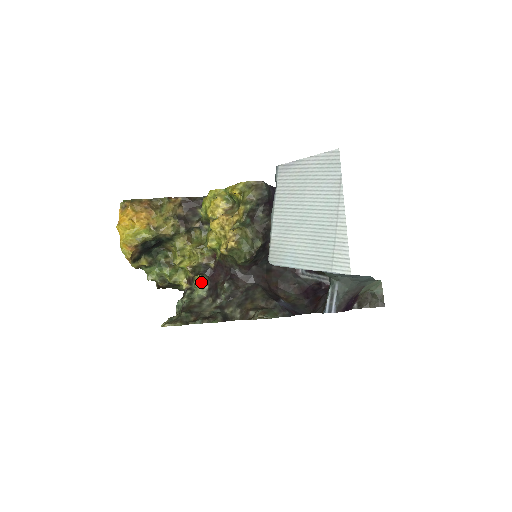
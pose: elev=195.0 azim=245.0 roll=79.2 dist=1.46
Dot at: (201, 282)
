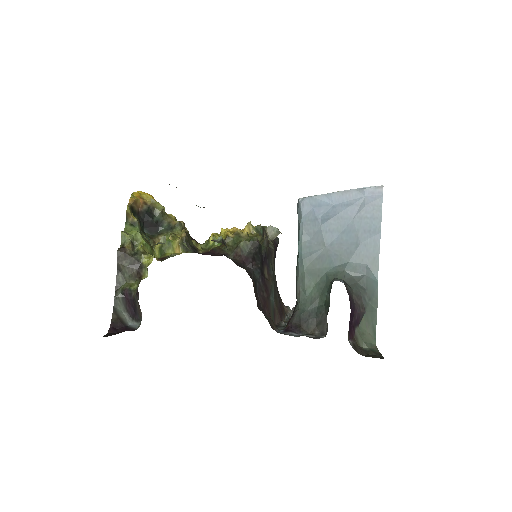
Dot at: occluded
